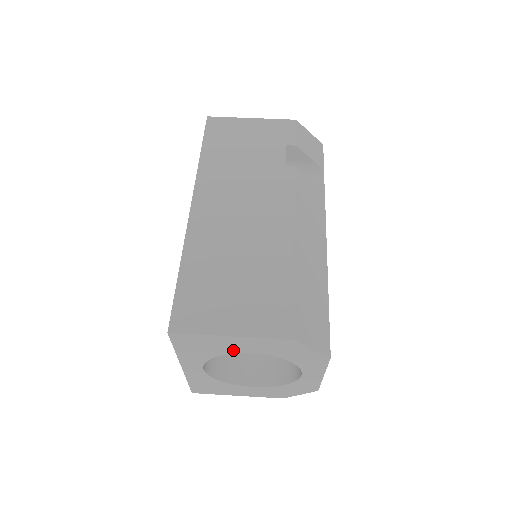
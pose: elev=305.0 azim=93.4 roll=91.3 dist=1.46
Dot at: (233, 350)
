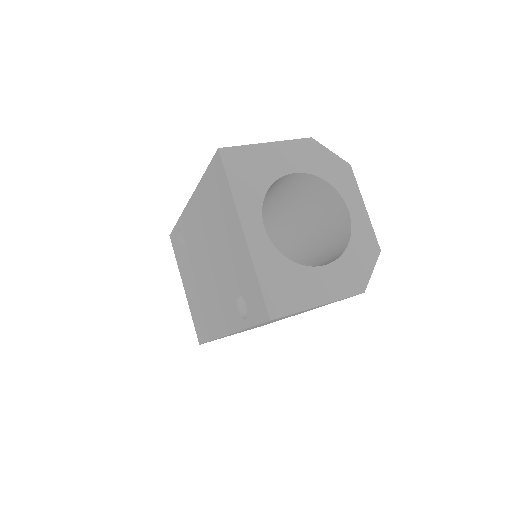
Dot at: (277, 171)
